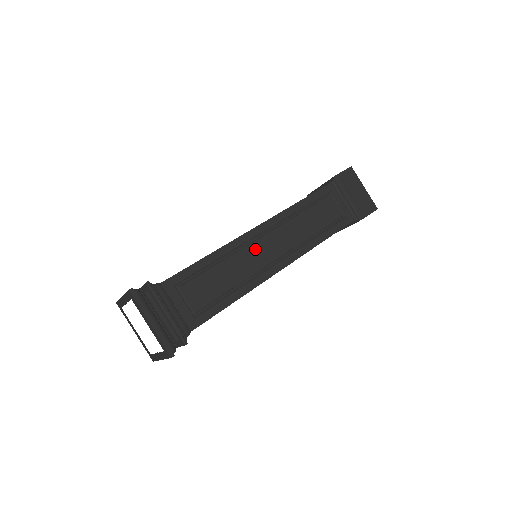
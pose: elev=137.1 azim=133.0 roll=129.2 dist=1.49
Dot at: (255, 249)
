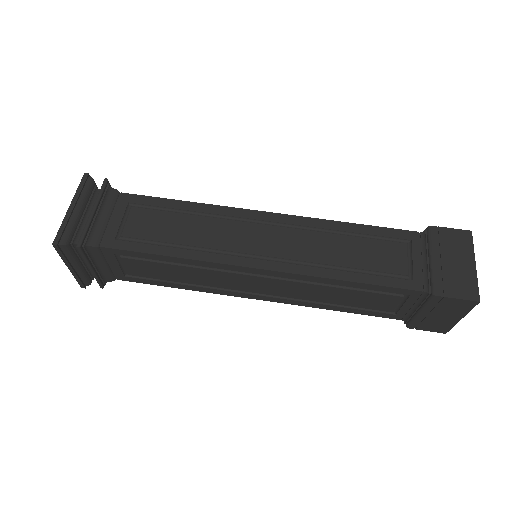
Dot at: (236, 278)
